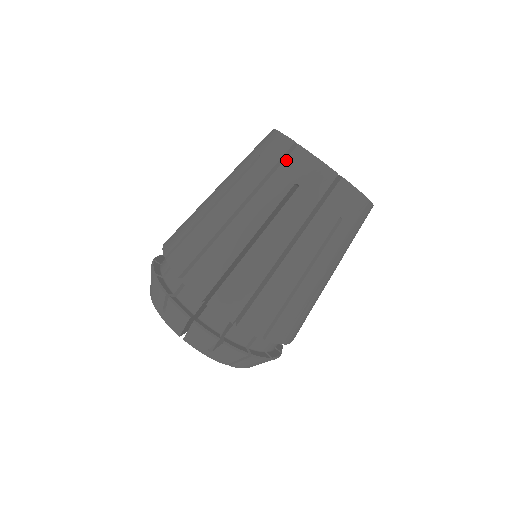
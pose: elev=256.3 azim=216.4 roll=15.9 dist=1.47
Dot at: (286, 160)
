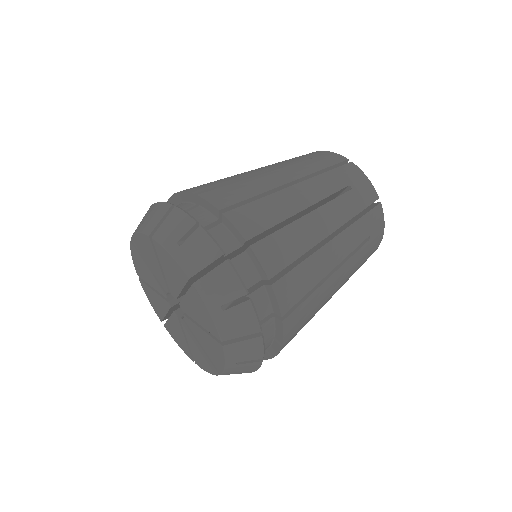
Dot at: (342, 166)
